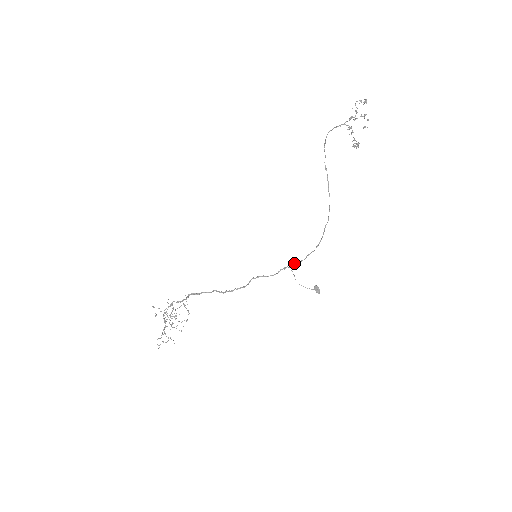
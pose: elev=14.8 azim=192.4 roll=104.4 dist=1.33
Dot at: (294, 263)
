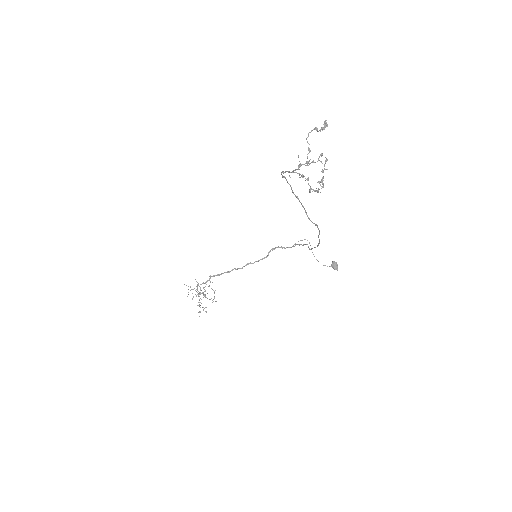
Dot at: (305, 244)
